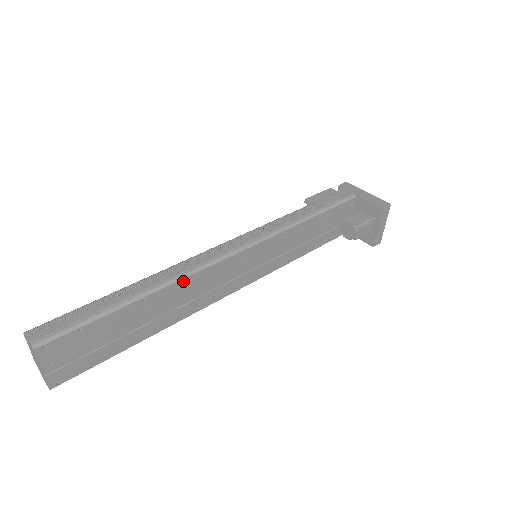
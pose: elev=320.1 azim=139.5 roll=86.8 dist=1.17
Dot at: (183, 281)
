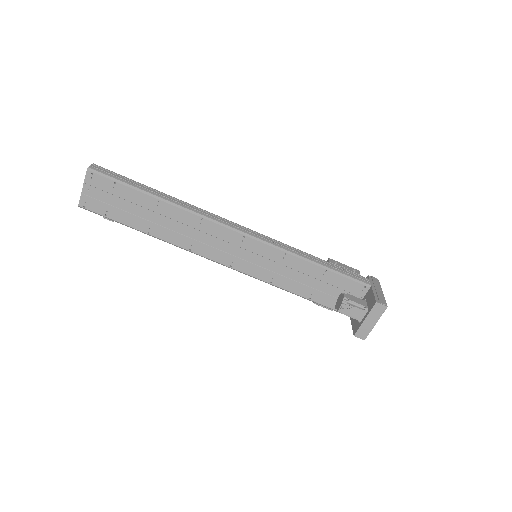
Dot at: (190, 215)
